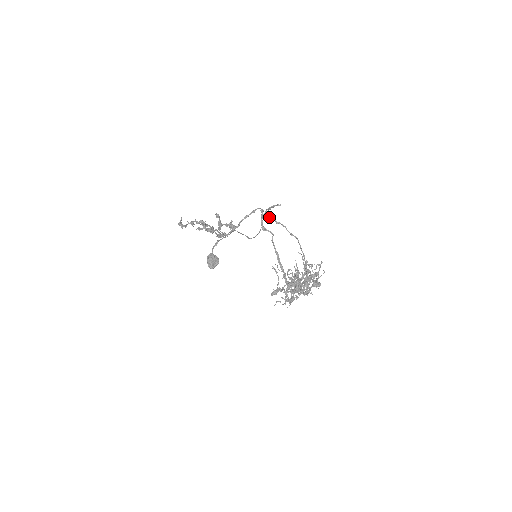
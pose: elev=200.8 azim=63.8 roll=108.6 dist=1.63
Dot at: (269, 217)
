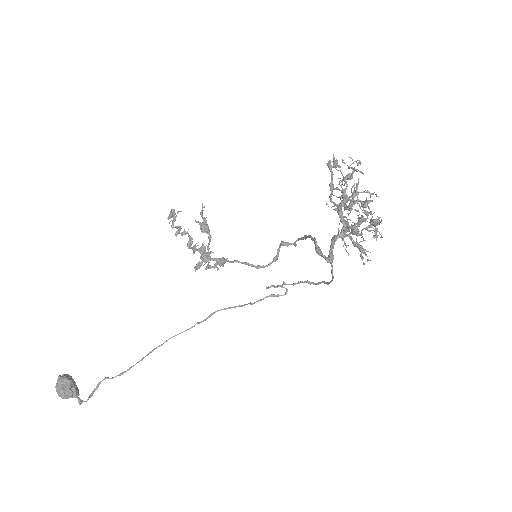
Dot at: occluded
